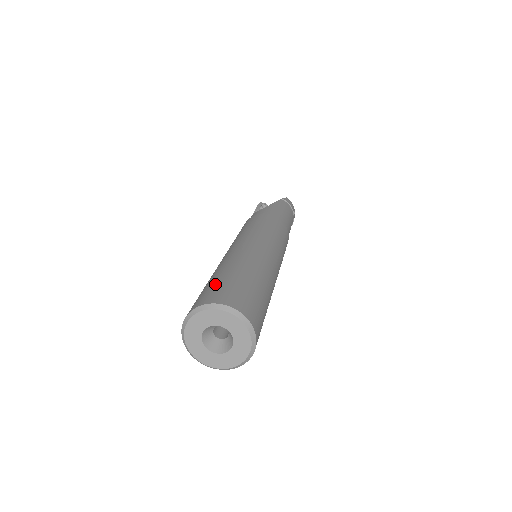
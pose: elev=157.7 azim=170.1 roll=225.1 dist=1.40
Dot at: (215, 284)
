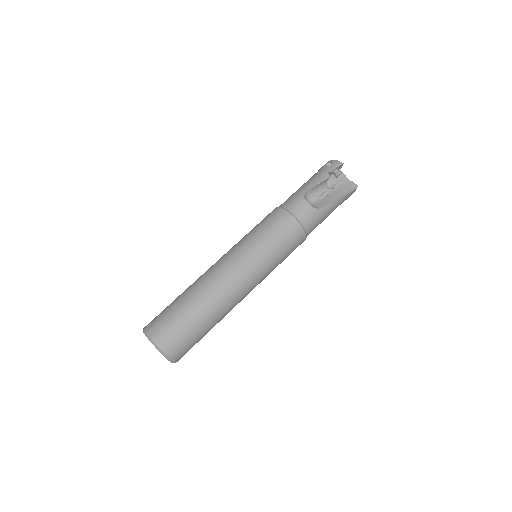
Dot at: (184, 330)
